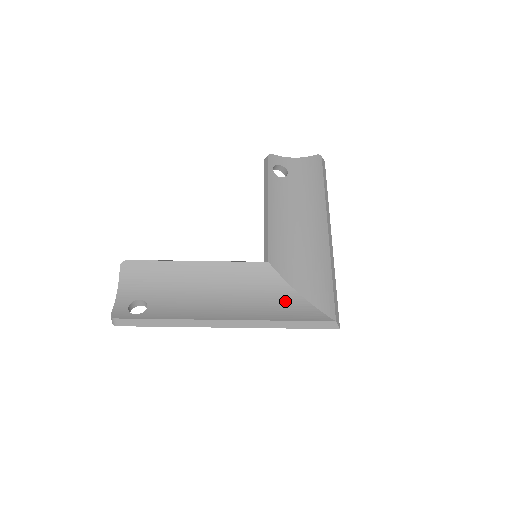
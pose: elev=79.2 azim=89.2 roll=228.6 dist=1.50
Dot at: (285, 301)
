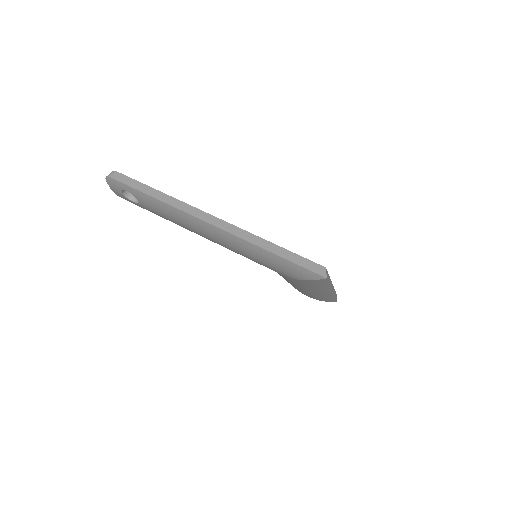
Dot at: occluded
